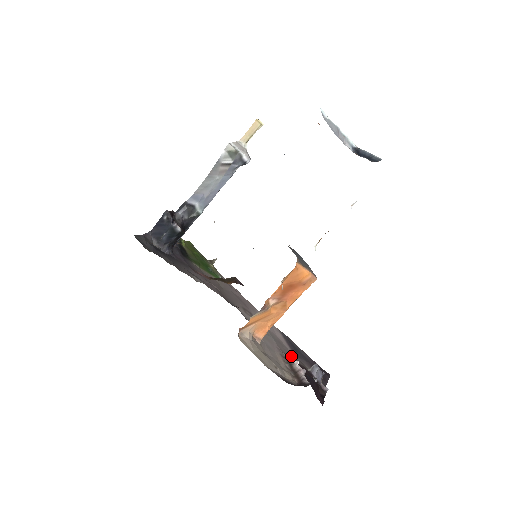
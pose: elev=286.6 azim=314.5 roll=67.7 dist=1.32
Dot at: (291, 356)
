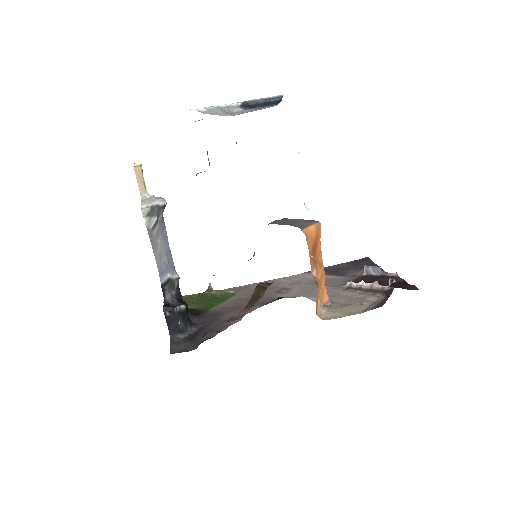
Dot at: (352, 283)
